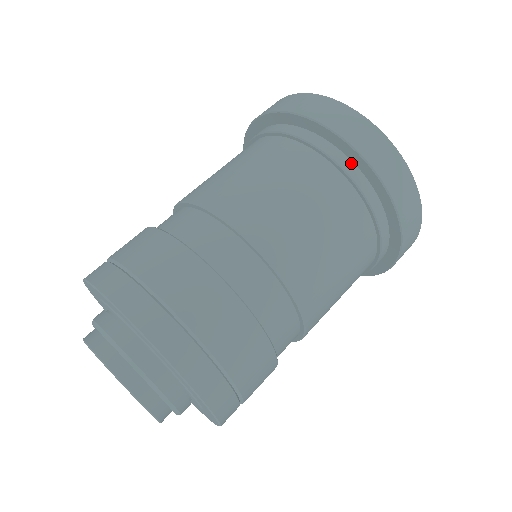
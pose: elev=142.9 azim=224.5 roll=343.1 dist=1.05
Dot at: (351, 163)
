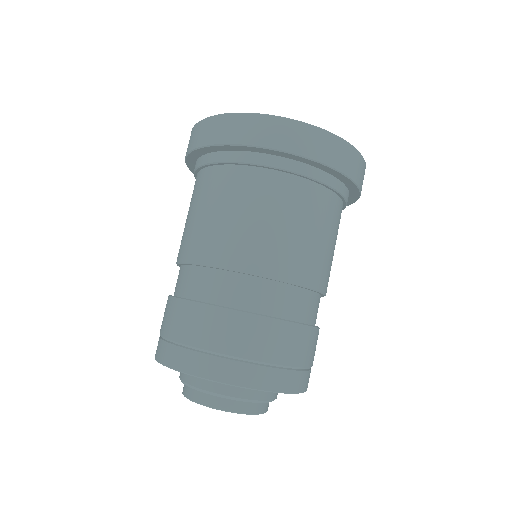
Dot at: (277, 158)
